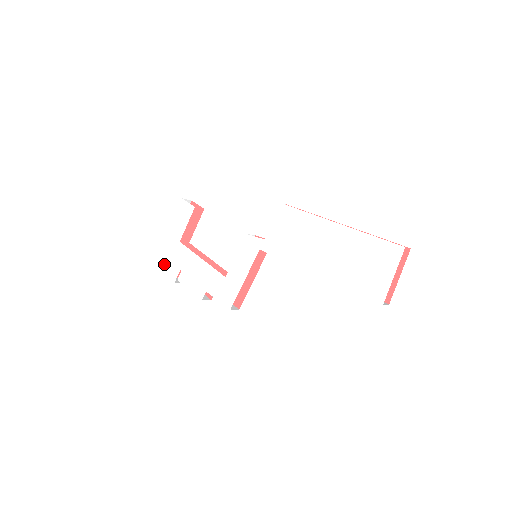
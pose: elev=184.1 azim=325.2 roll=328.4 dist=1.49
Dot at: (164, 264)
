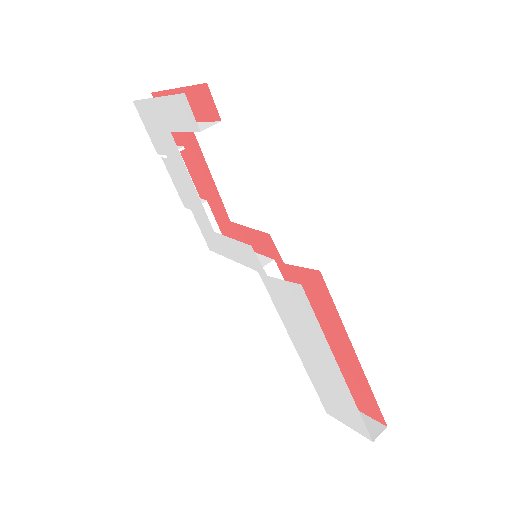
Dot at: (147, 122)
